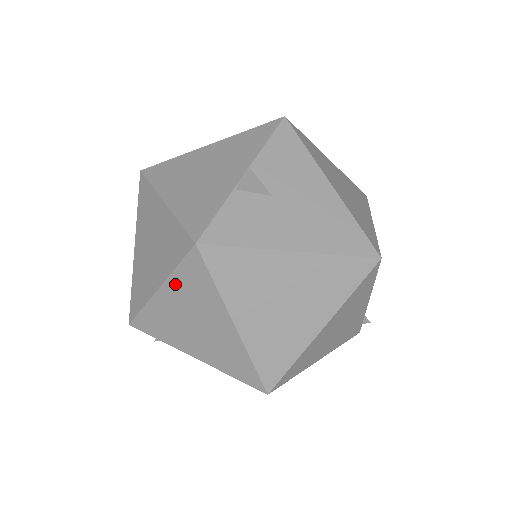
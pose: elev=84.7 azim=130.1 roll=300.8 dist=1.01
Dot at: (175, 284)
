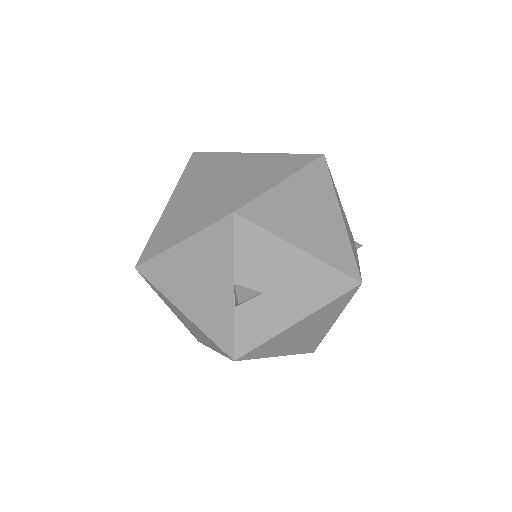
Dot at: occluded
